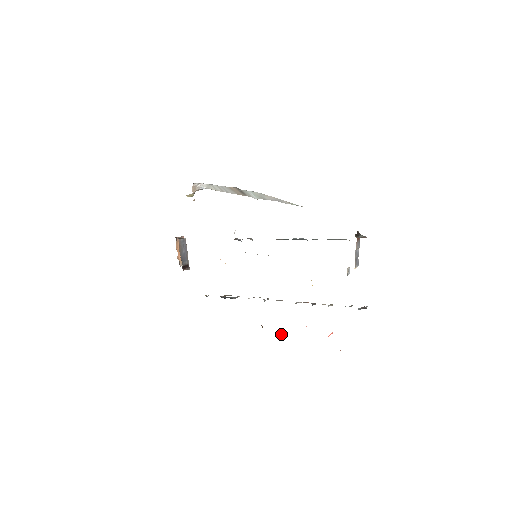
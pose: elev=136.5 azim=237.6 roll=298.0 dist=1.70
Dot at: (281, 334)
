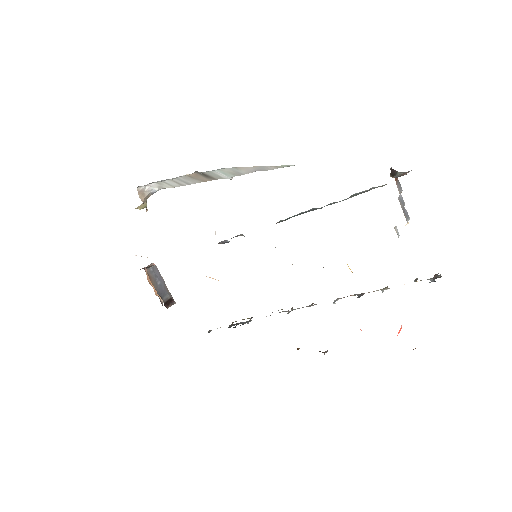
Dot at: (327, 350)
